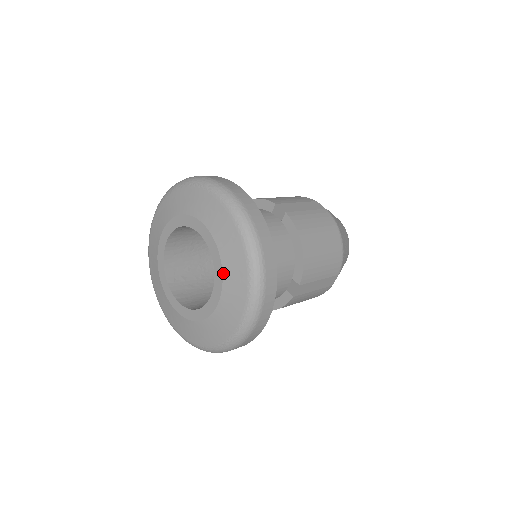
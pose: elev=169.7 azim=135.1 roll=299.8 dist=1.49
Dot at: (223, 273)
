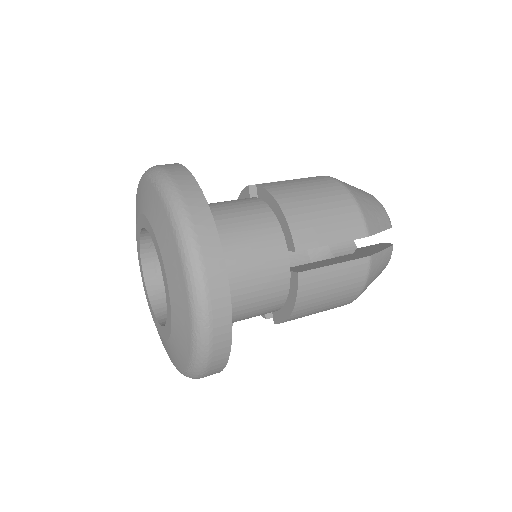
Dot at: (170, 338)
